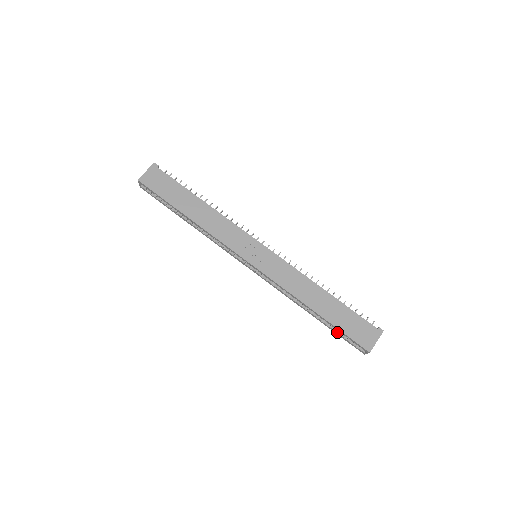
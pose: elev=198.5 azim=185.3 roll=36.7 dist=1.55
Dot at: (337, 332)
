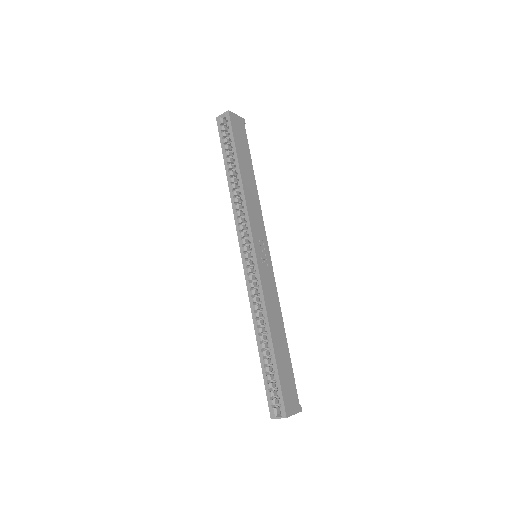
Dot at: (268, 377)
